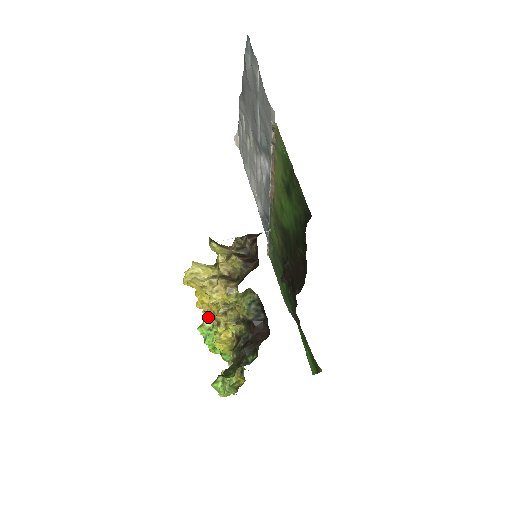
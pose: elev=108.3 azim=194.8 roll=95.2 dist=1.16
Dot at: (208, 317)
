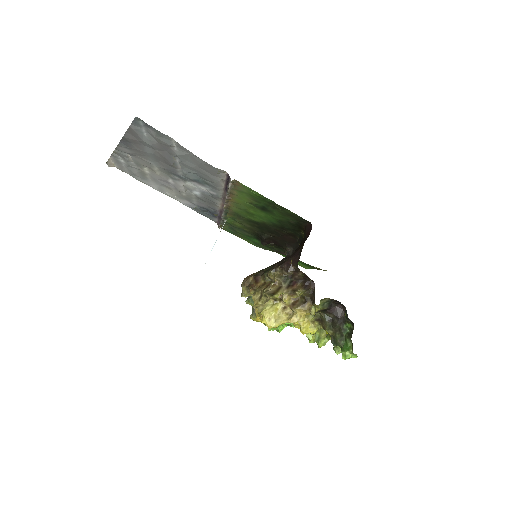
Dot at: occluded
